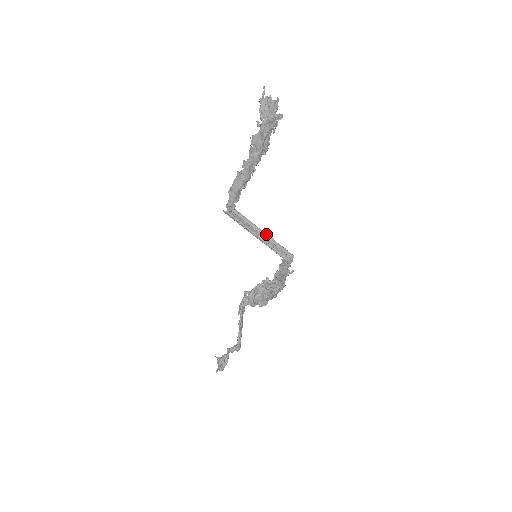
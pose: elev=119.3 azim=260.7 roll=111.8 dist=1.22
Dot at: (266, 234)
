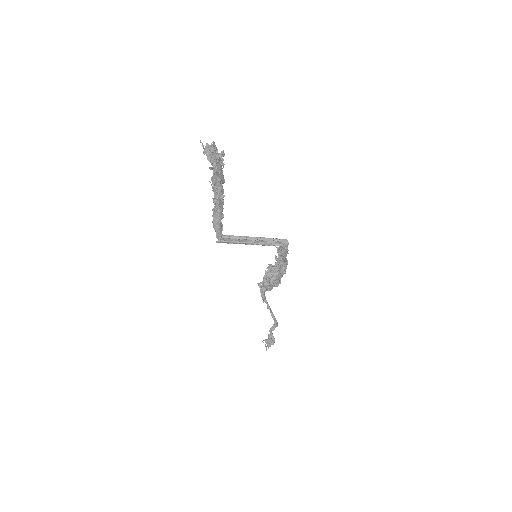
Dot at: (257, 238)
